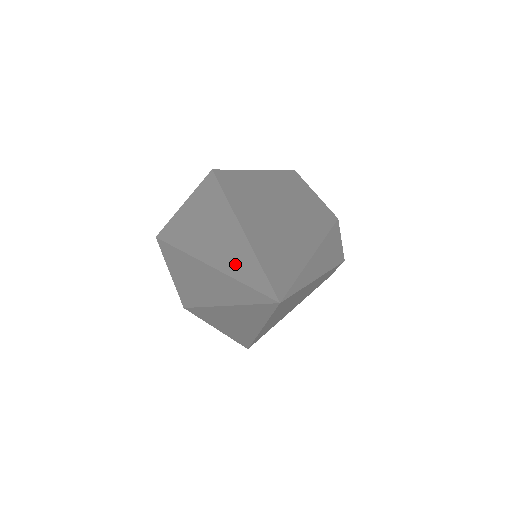
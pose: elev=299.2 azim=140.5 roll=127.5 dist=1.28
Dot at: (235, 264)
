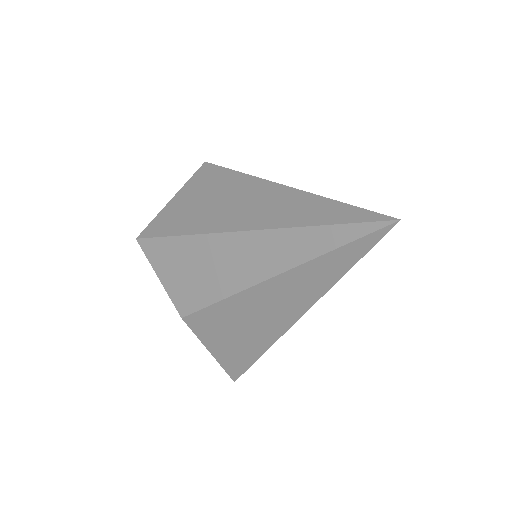
Dot at: (302, 215)
